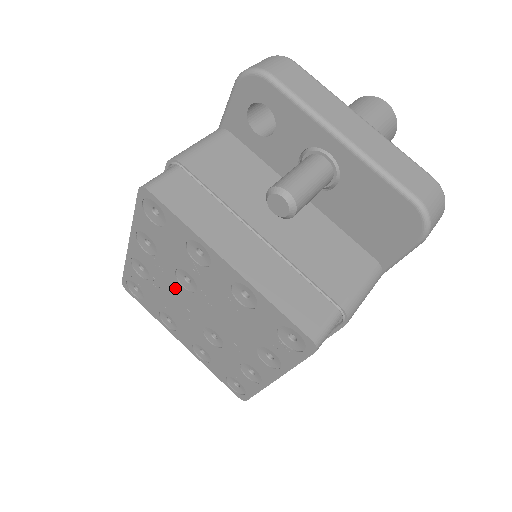
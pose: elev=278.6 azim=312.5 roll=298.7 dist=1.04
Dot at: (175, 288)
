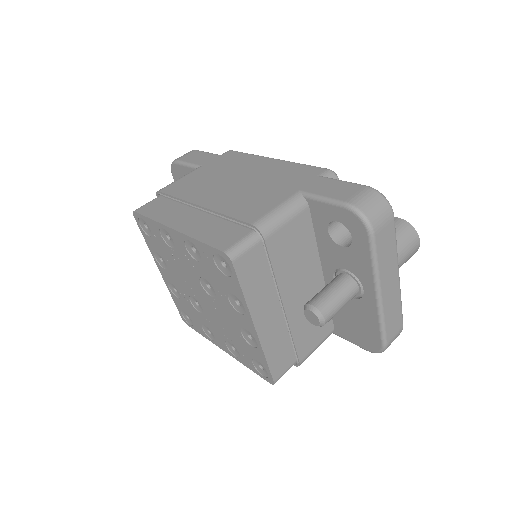
Dot at: (192, 275)
